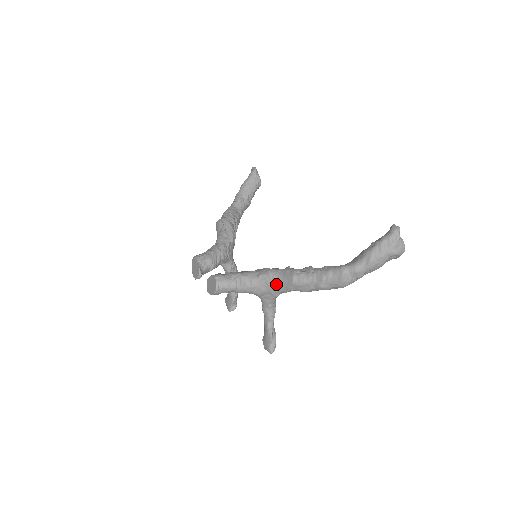
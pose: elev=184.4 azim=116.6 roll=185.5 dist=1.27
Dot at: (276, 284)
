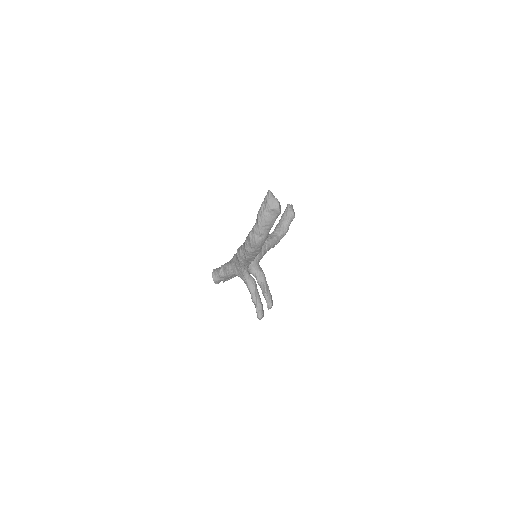
Dot at: (236, 261)
